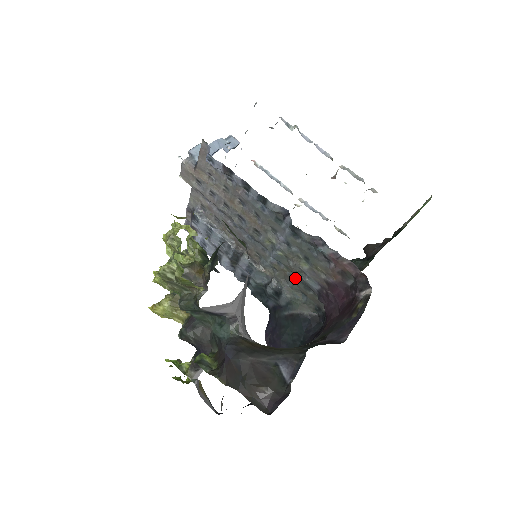
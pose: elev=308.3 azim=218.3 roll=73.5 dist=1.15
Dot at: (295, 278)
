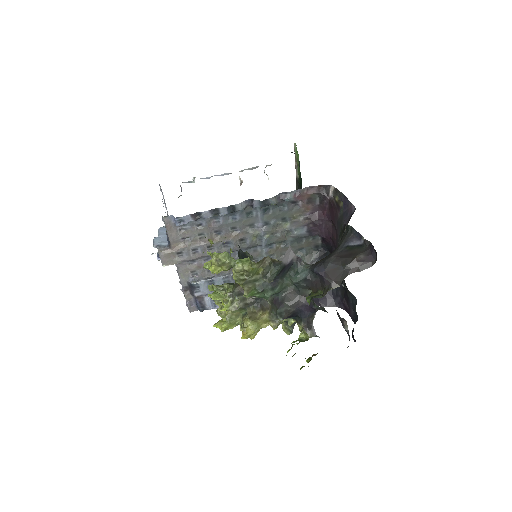
Dot at: (288, 244)
